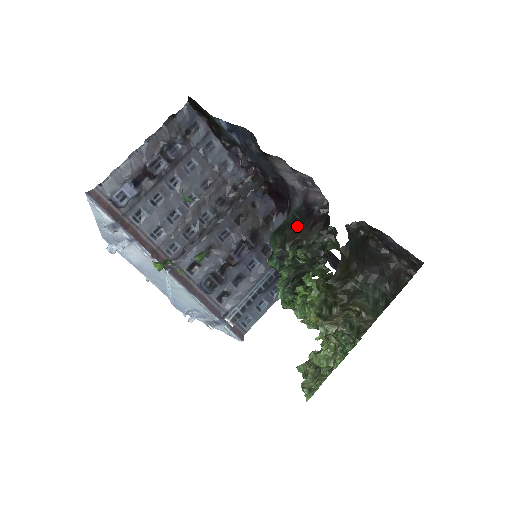
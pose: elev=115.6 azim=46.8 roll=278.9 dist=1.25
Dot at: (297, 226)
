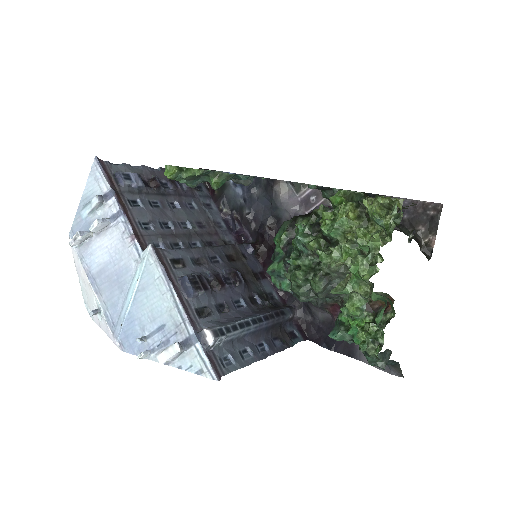
Dot at: (307, 214)
